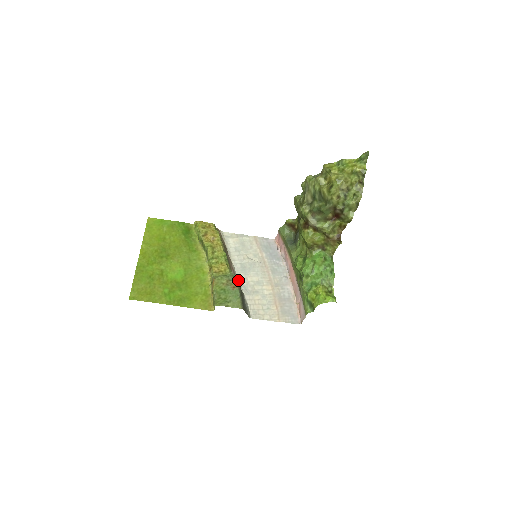
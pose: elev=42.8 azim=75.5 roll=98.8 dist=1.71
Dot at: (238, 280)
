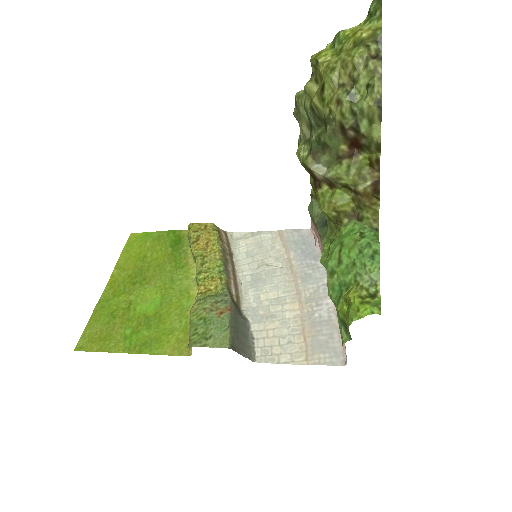
Dot at: (243, 301)
